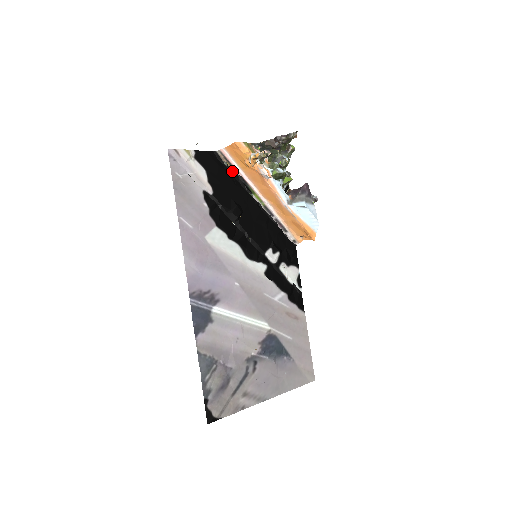
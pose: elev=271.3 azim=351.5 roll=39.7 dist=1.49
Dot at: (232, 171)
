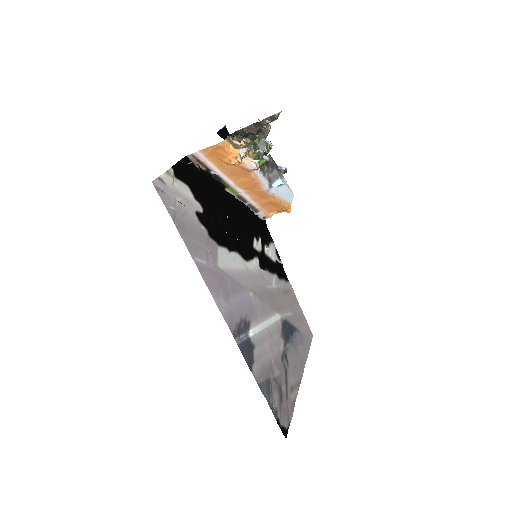
Dot at: (204, 172)
